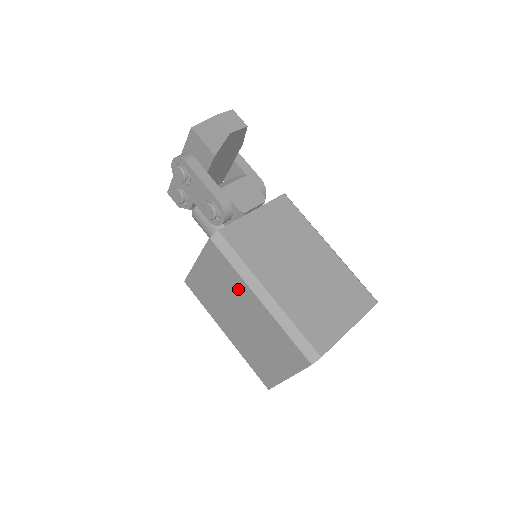
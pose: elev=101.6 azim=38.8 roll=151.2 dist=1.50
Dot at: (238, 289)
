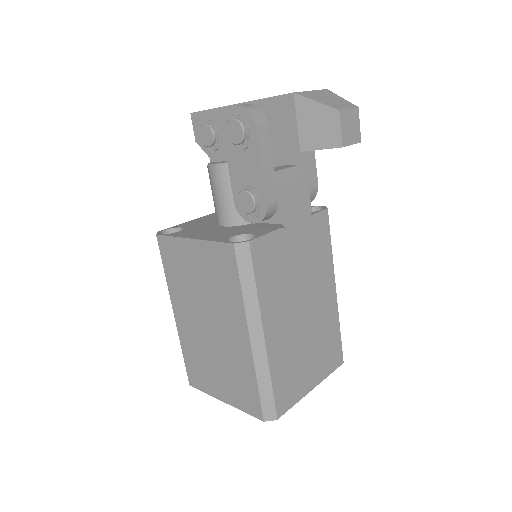
Dot at: (230, 308)
